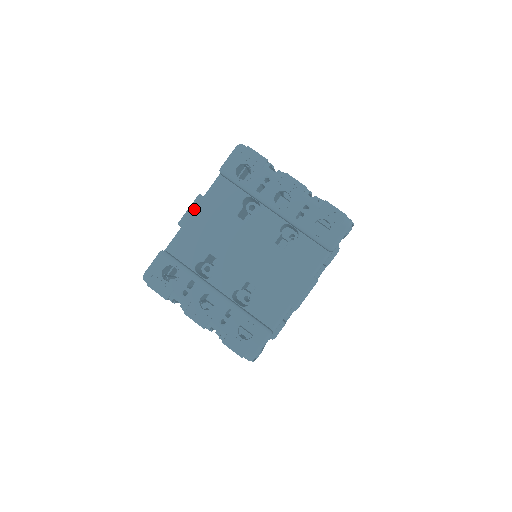
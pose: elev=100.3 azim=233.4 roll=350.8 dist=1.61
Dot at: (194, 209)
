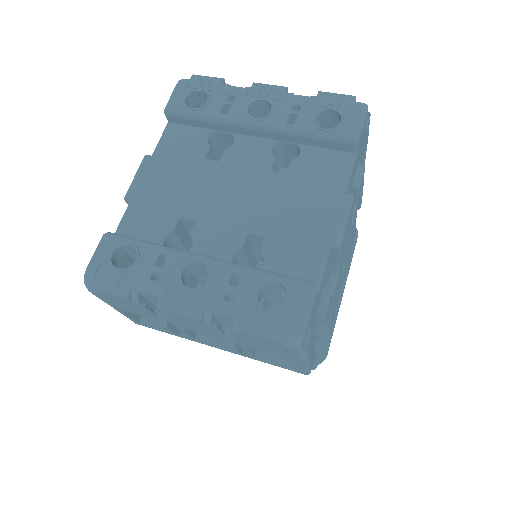
Dot at: (142, 172)
